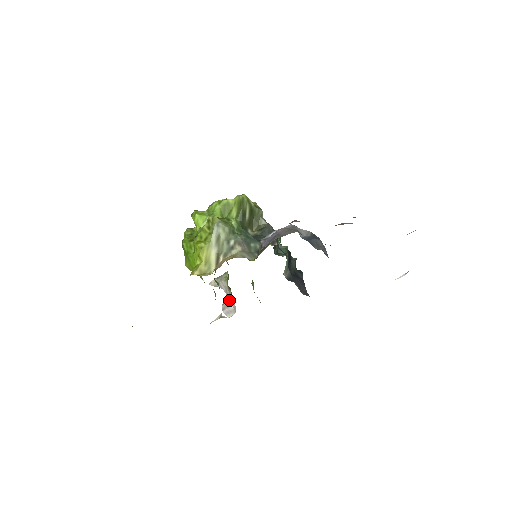
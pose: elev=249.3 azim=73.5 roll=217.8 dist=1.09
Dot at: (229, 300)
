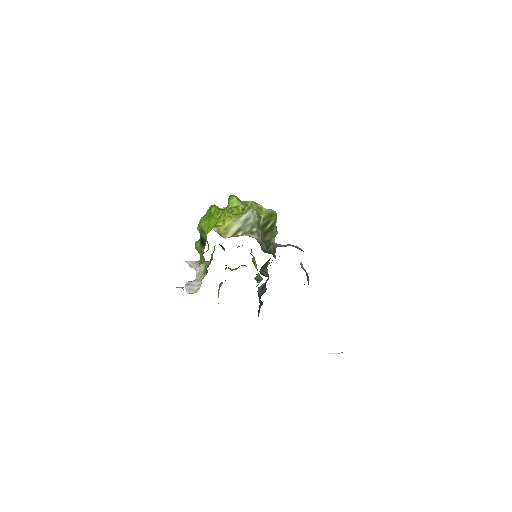
Dot at: (197, 281)
